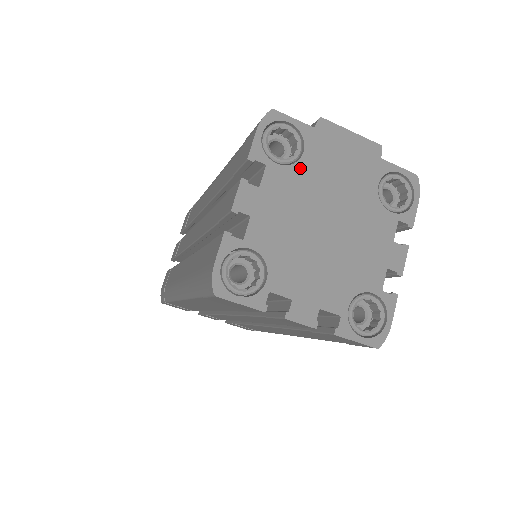
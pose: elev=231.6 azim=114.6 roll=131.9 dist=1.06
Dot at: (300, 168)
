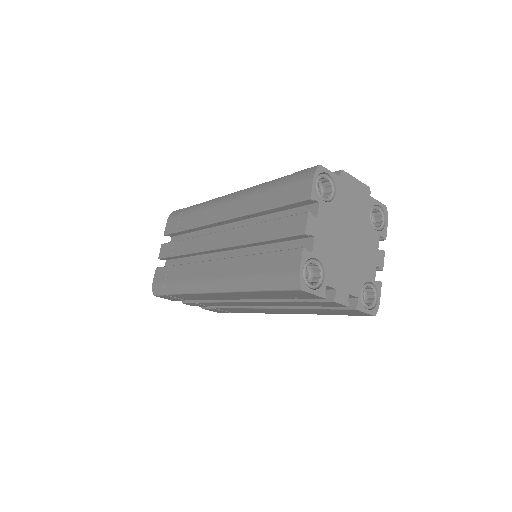
Dot at: (335, 204)
